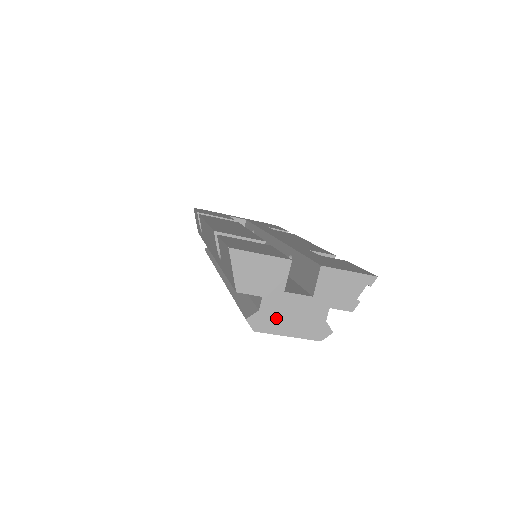
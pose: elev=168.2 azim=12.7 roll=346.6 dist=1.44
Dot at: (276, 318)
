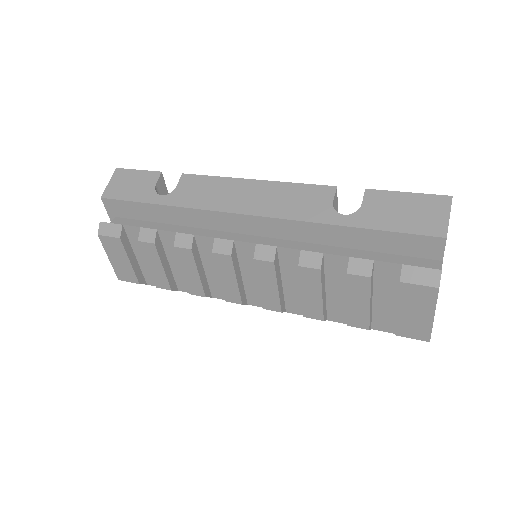
Dot at: occluded
